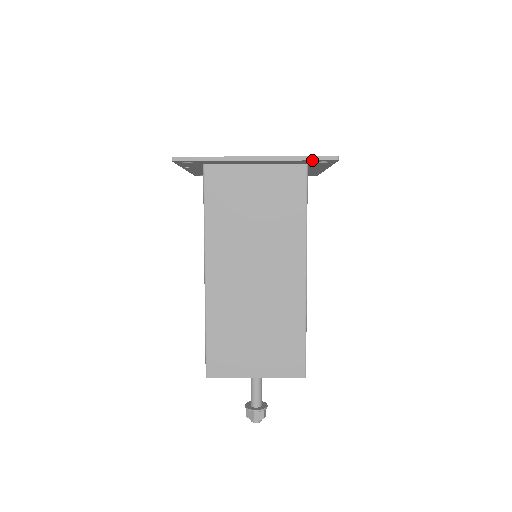
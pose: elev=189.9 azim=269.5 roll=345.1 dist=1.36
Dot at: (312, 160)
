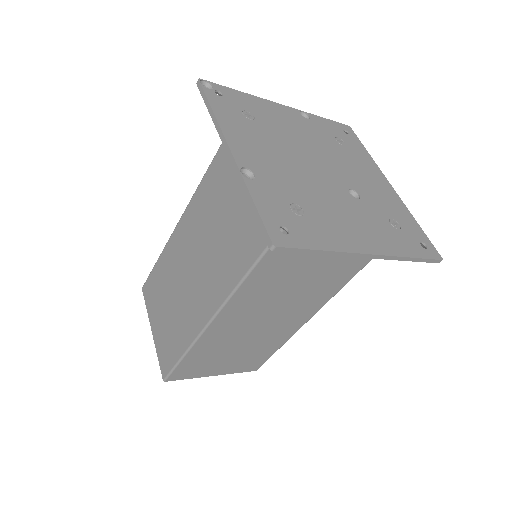
Dot at: (420, 261)
